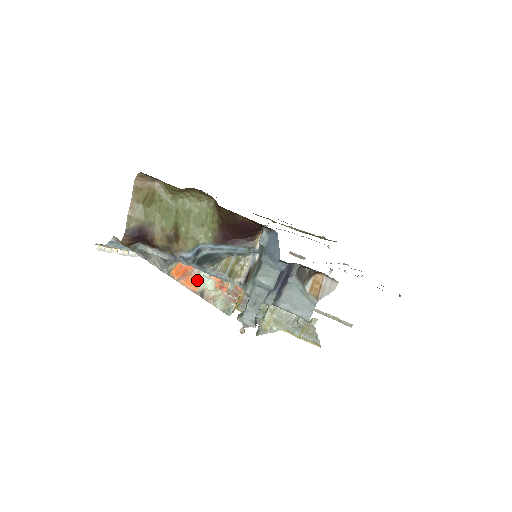
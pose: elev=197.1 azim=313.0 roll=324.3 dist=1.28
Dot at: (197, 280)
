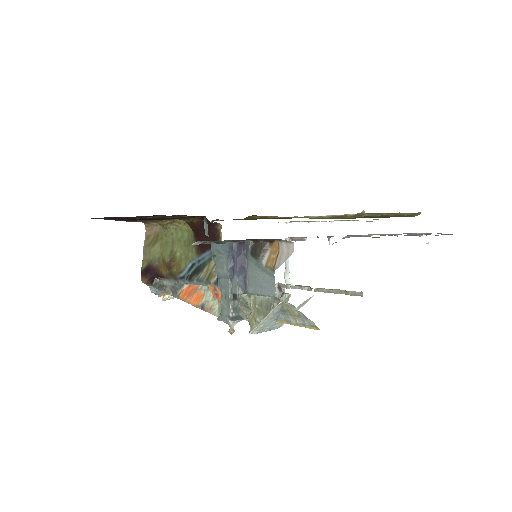
Dot at: (200, 296)
